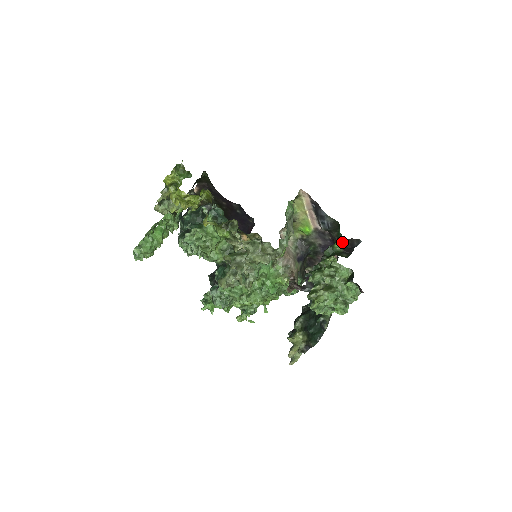
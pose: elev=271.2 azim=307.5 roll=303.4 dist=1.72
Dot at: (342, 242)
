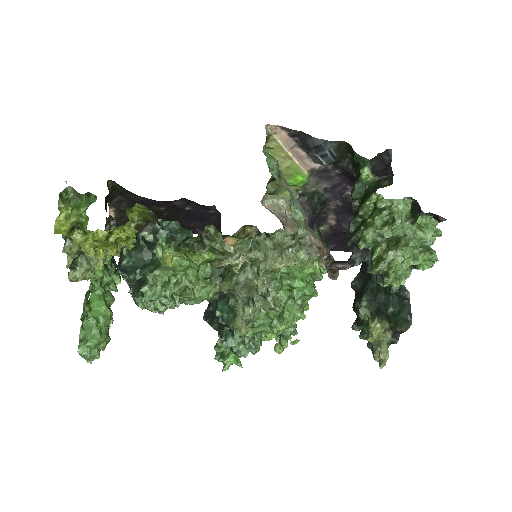
Dot at: (369, 167)
